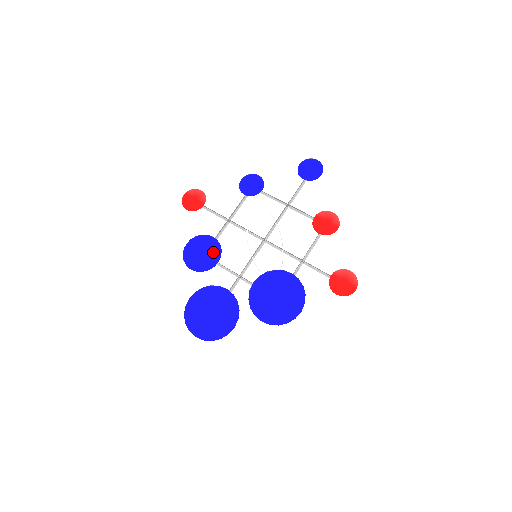
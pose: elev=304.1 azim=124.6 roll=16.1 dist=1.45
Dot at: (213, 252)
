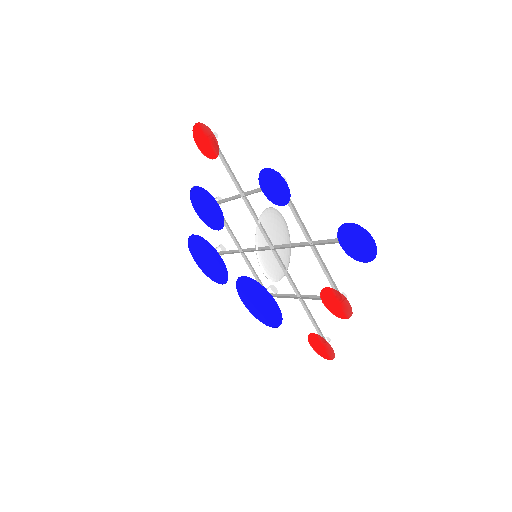
Dot at: (216, 218)
